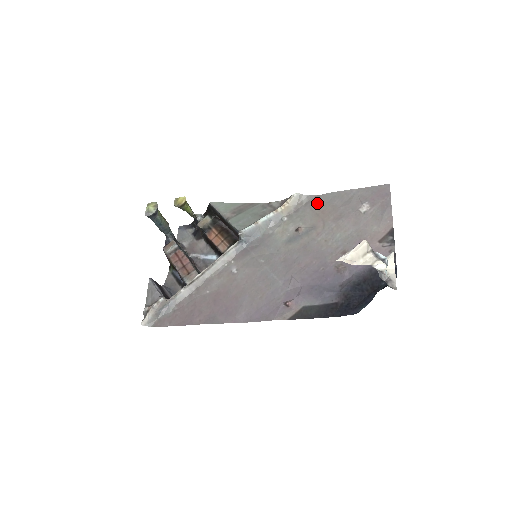
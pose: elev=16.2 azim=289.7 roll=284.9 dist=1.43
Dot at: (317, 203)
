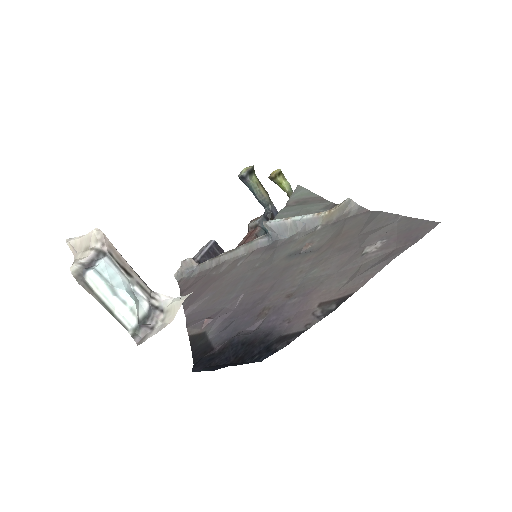
Dot at: (356, 220)
